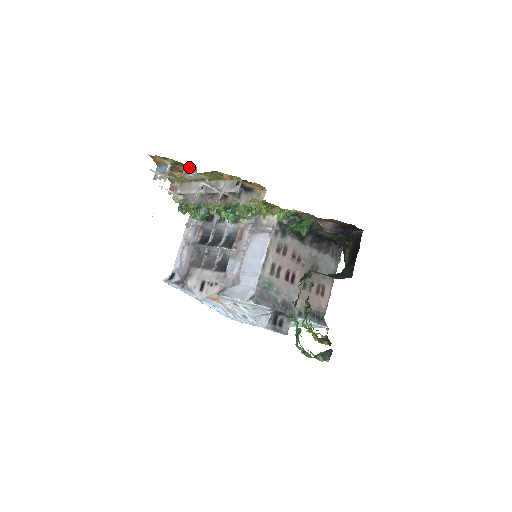
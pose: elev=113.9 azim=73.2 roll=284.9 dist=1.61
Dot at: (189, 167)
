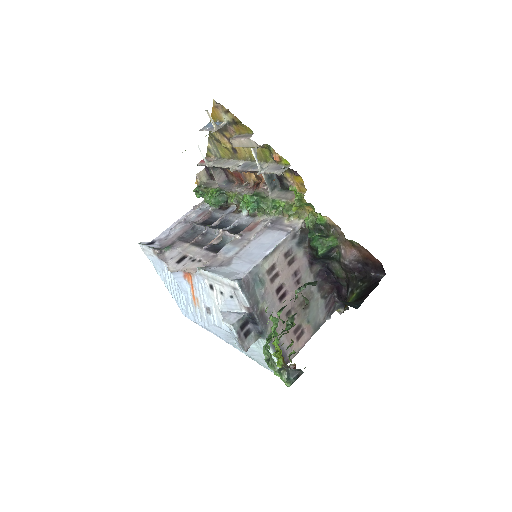
Dot at: (244, 132)
